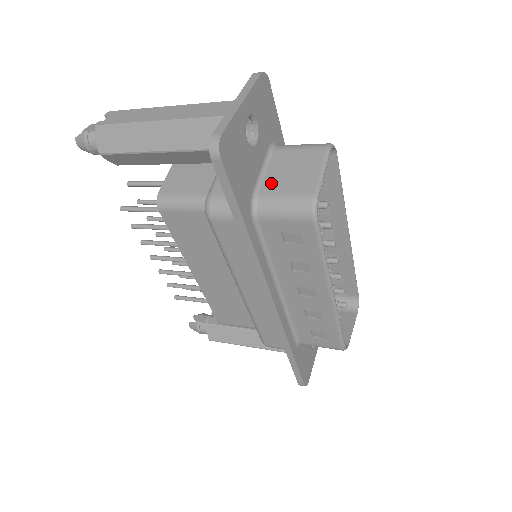
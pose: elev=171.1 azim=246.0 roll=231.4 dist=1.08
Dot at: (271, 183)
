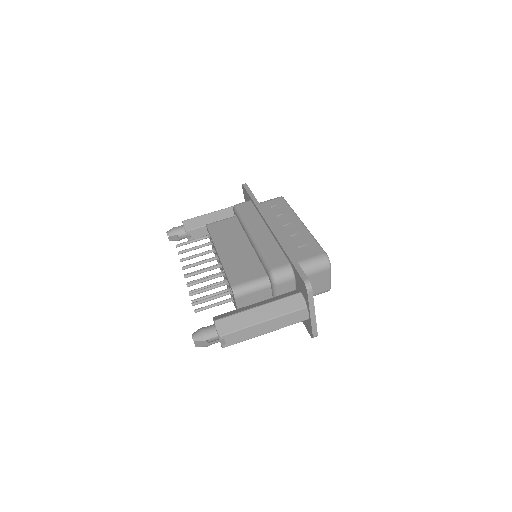
Dot at: occluded
